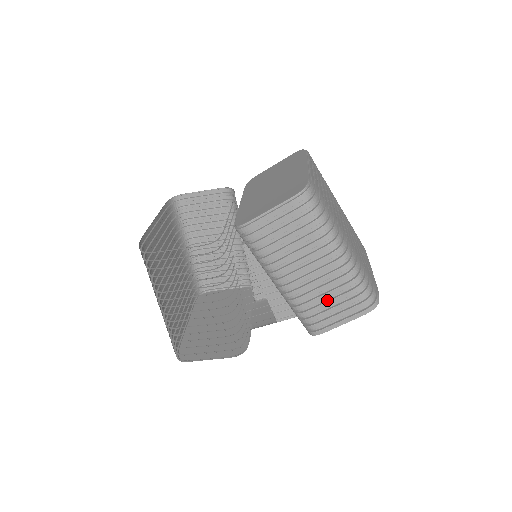
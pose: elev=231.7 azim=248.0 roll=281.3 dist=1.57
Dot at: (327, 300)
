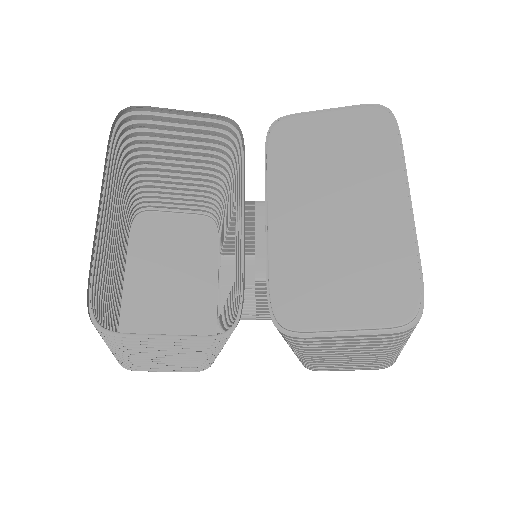
Dot at: occluded
